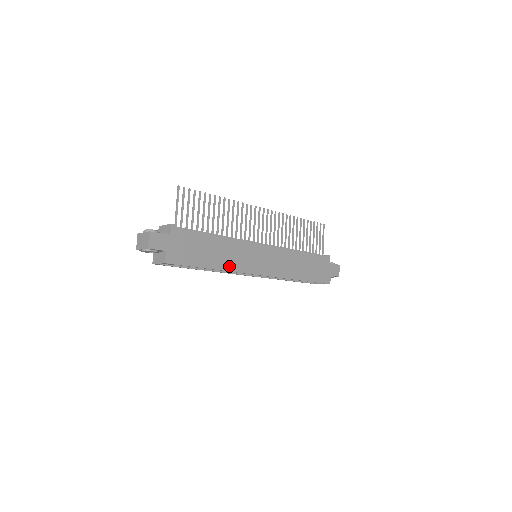
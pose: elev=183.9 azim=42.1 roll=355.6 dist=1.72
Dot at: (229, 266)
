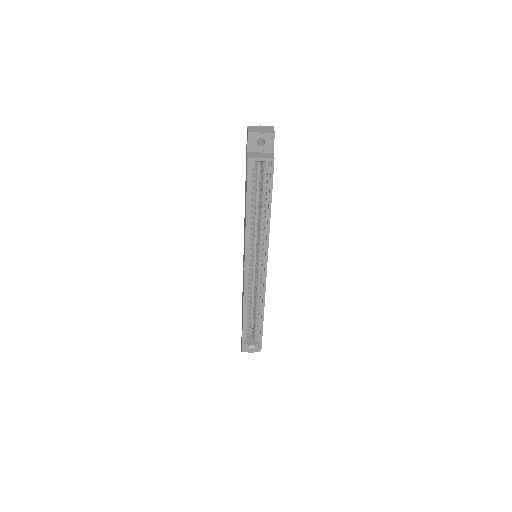
Dot at: occluded
